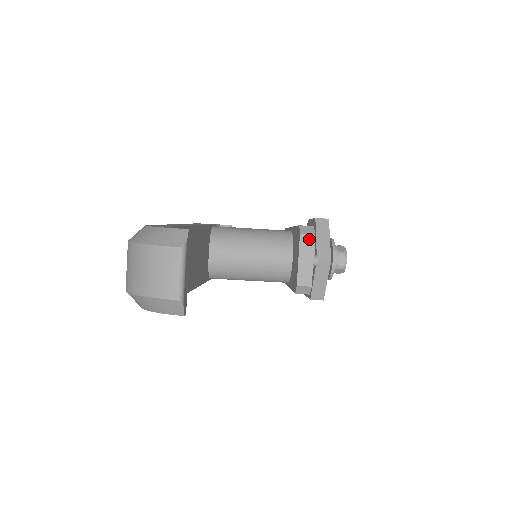
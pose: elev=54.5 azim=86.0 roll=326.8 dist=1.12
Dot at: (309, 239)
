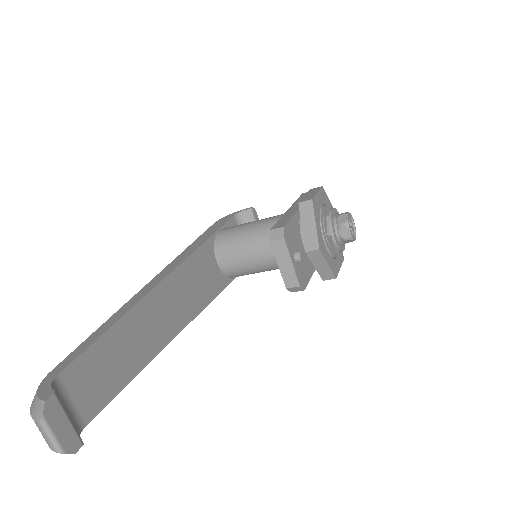
Dot at: (280, 244)
